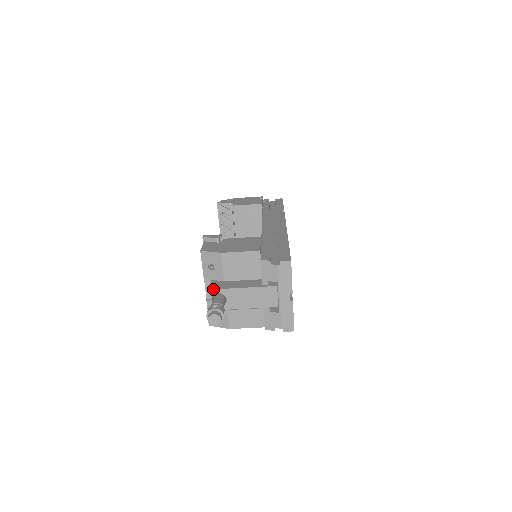
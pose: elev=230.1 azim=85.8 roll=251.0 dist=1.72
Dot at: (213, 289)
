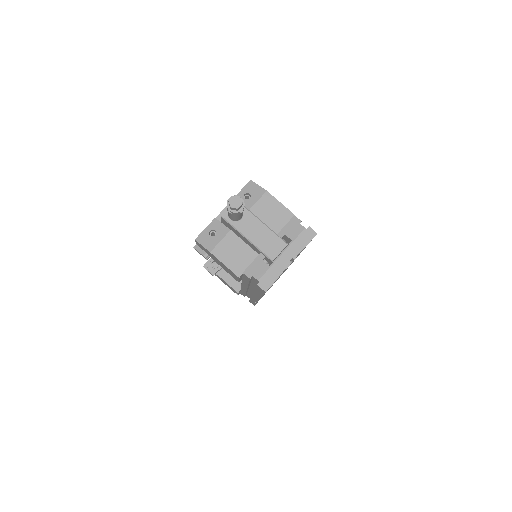
Dot at: occluded
